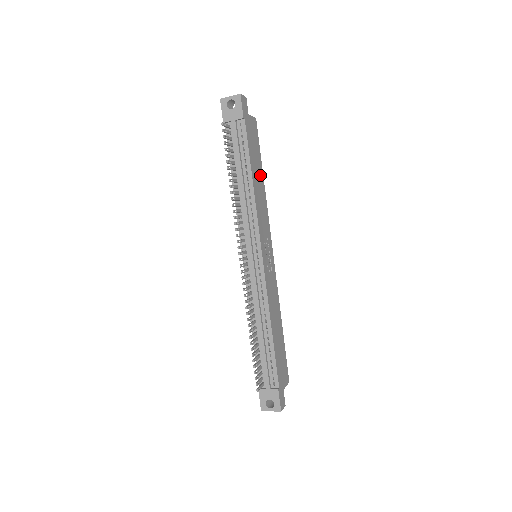
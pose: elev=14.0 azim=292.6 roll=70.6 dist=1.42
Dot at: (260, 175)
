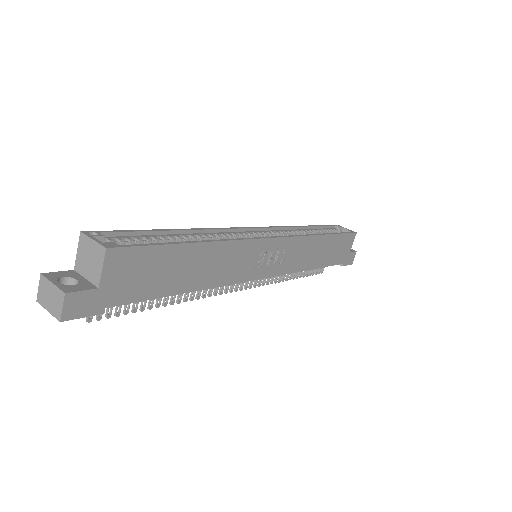
Dot at: (192, 256)
